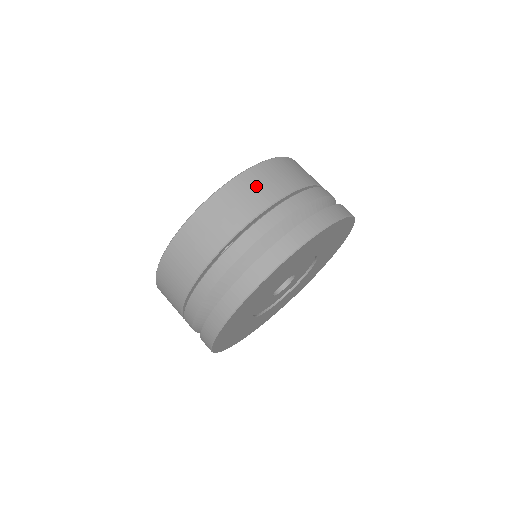
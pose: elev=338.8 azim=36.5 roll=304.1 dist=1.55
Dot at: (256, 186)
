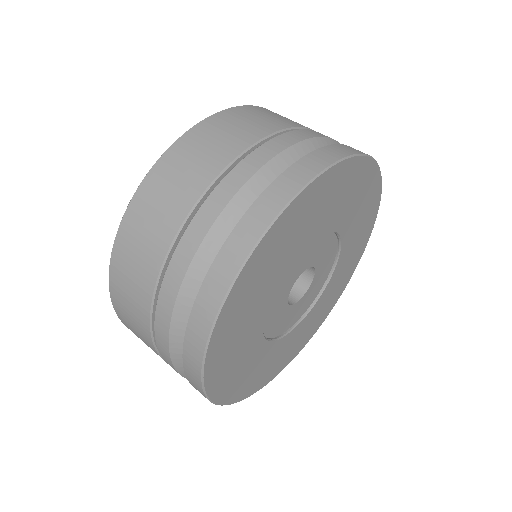
Dot at: (191, 158)
